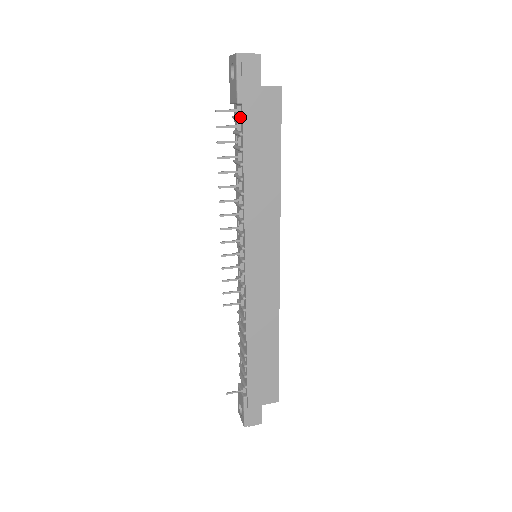
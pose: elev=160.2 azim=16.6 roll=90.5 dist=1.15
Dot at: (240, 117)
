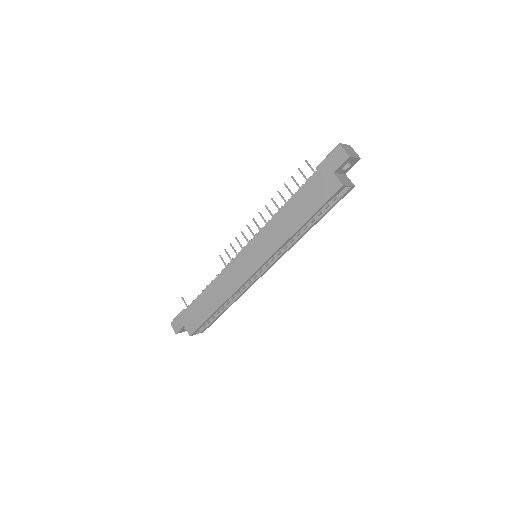
Dot at: (310, 176)
